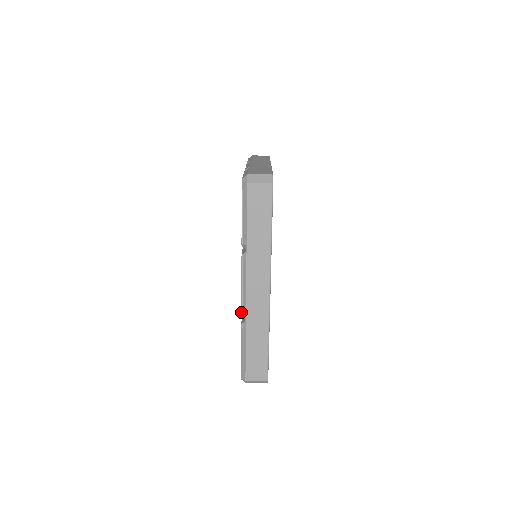
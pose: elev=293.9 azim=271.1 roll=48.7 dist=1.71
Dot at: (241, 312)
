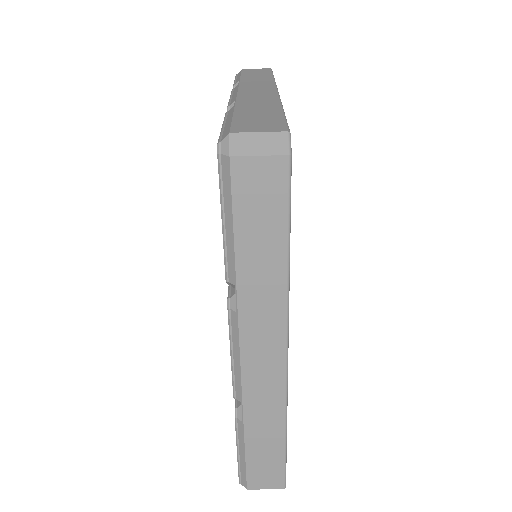
Dot at: occluded
